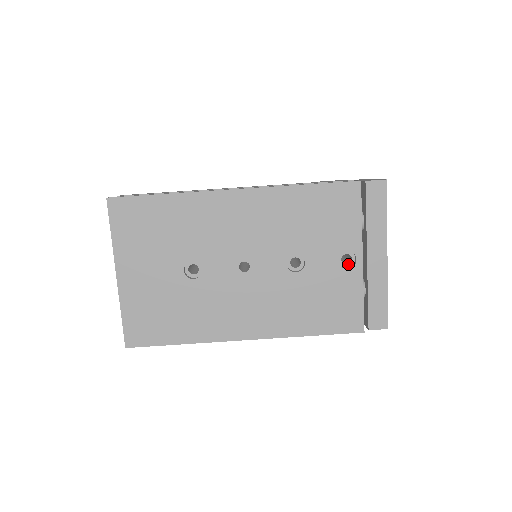
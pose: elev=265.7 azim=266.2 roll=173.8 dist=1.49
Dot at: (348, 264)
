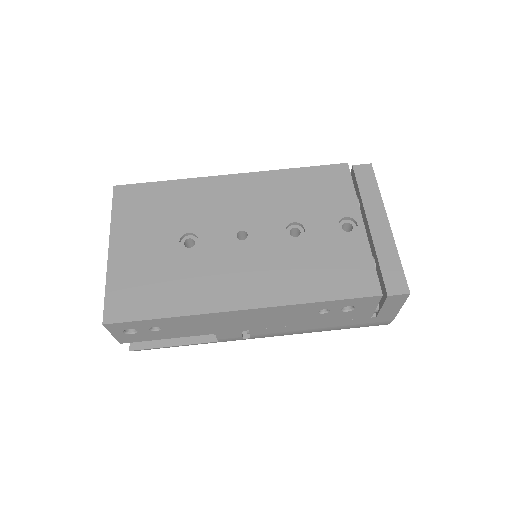
Dot at: (350, 231)
